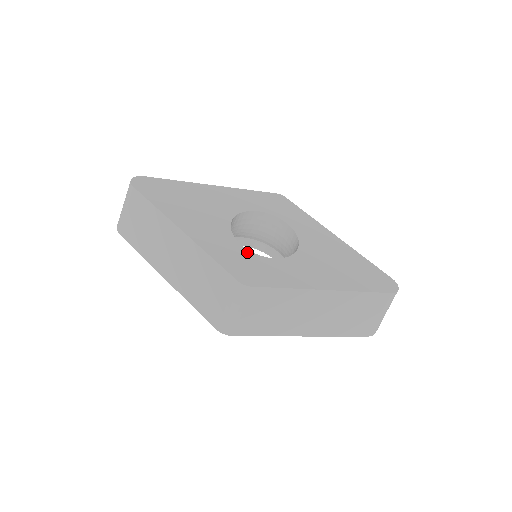
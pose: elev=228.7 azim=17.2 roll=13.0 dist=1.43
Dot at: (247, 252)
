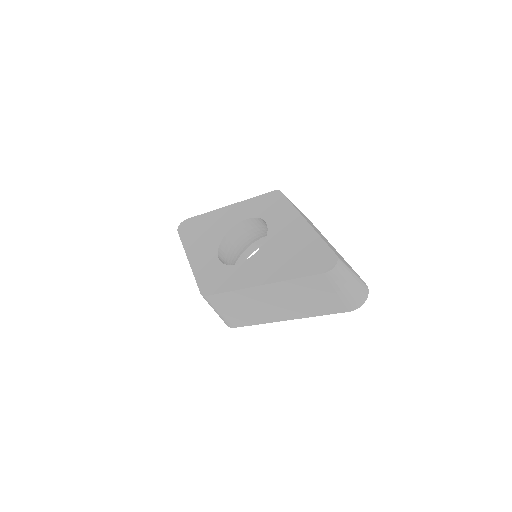
Dot at: (219, 264)
